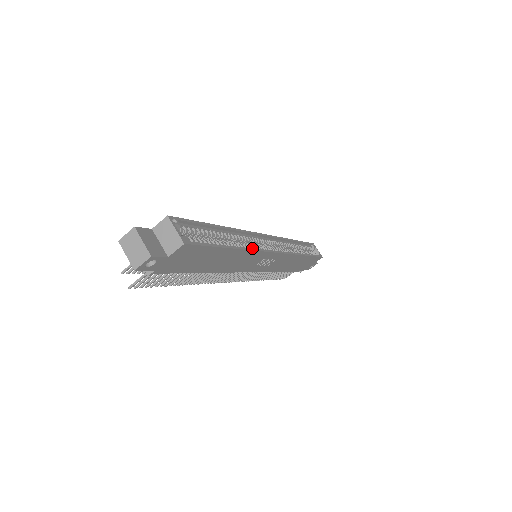
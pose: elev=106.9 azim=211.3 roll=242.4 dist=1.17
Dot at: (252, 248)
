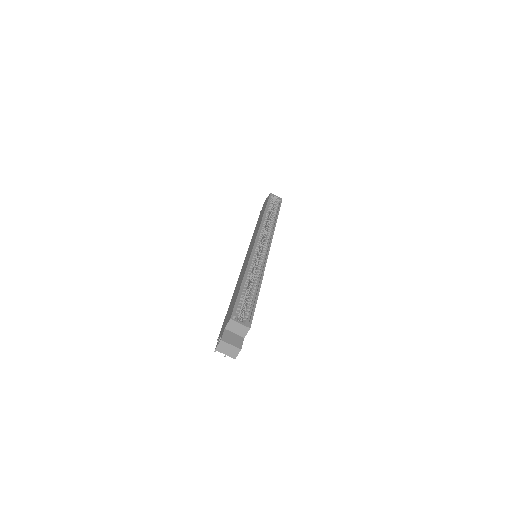
Dot at: (262, 271)
